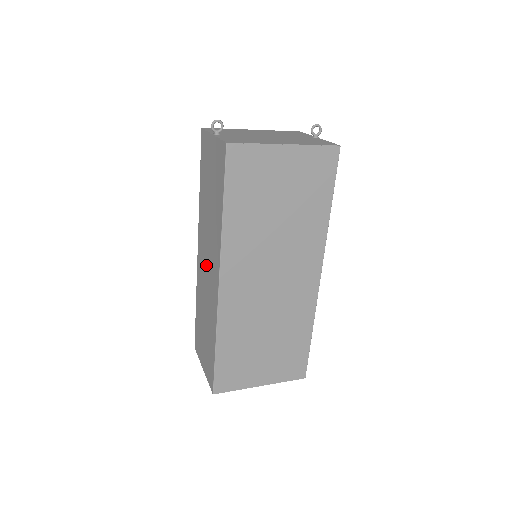
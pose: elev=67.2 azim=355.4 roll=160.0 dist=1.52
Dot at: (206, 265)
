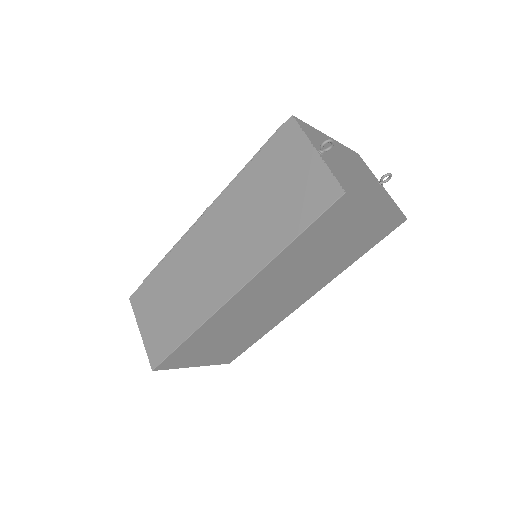
Dot at: (212, 254)
